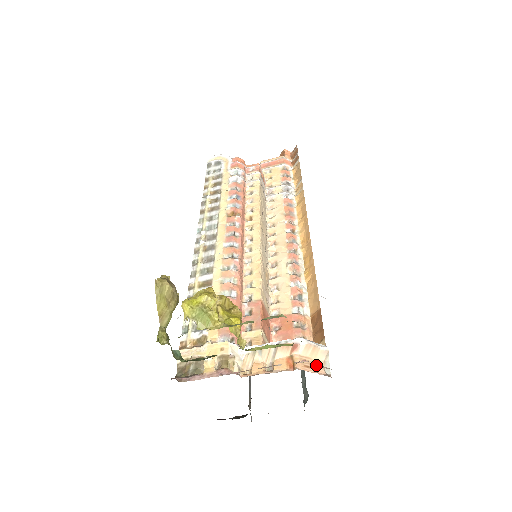
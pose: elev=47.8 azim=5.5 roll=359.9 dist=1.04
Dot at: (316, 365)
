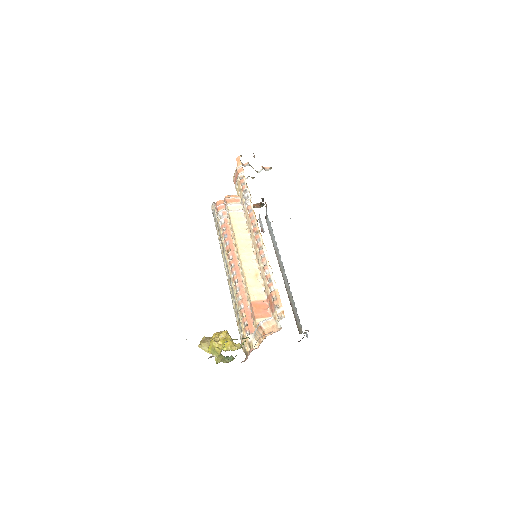
Dot at: (273, 328)
